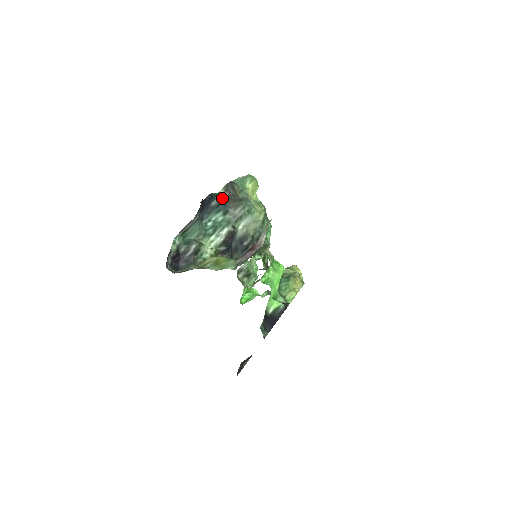
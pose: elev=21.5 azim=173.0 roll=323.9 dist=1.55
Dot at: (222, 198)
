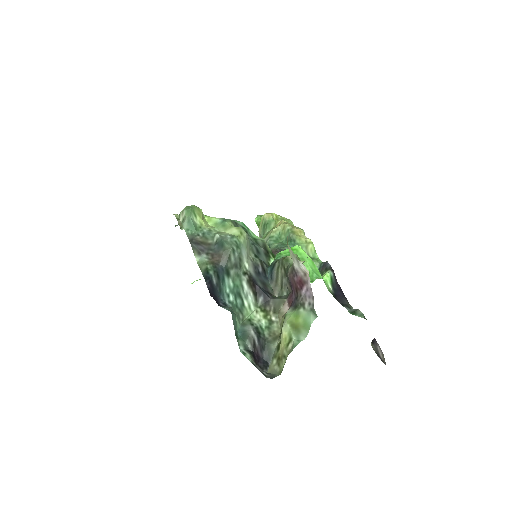
Dot at: (212, 267)
